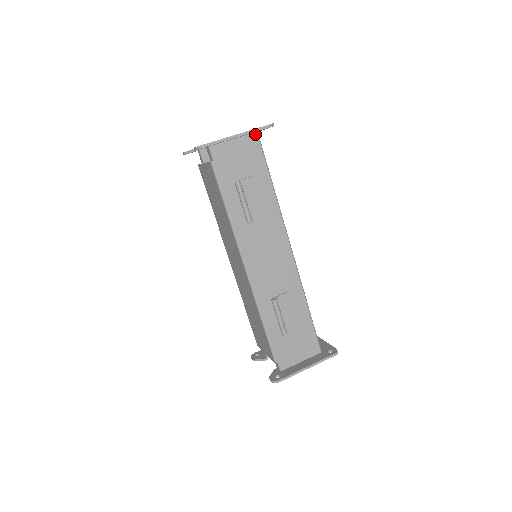
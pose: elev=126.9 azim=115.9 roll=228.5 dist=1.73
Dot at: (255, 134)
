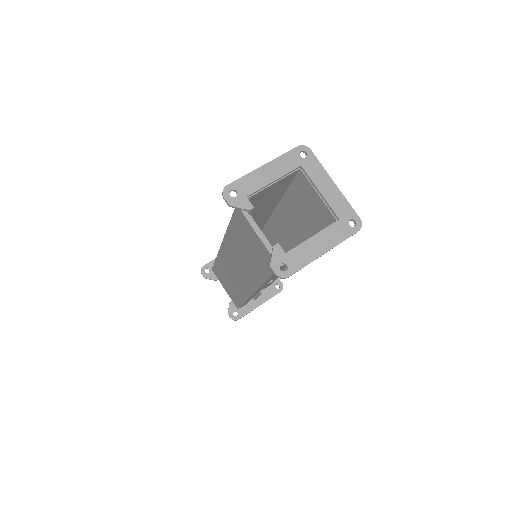
Dot at: (334, 224)
